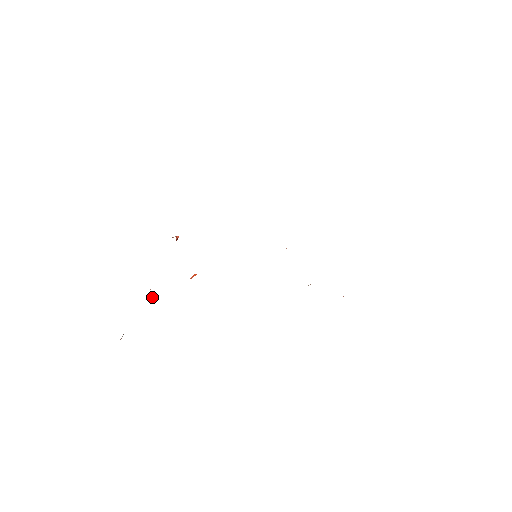
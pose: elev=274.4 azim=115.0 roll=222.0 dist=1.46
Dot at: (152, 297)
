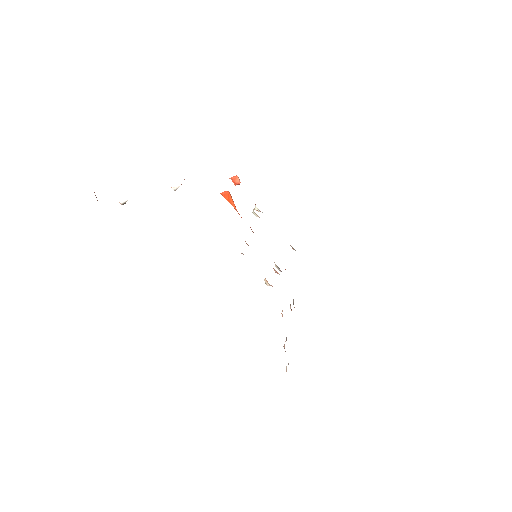
Dot at: occluded
